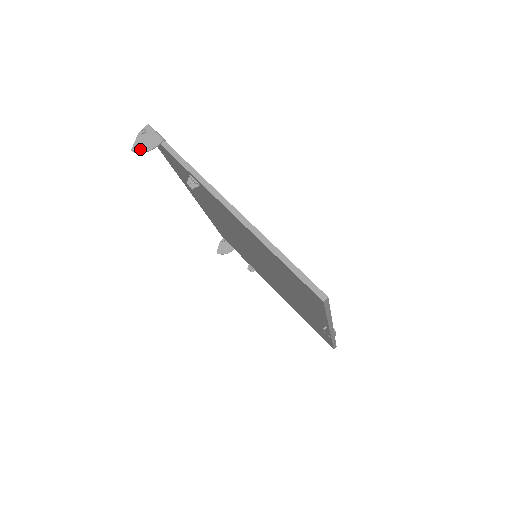
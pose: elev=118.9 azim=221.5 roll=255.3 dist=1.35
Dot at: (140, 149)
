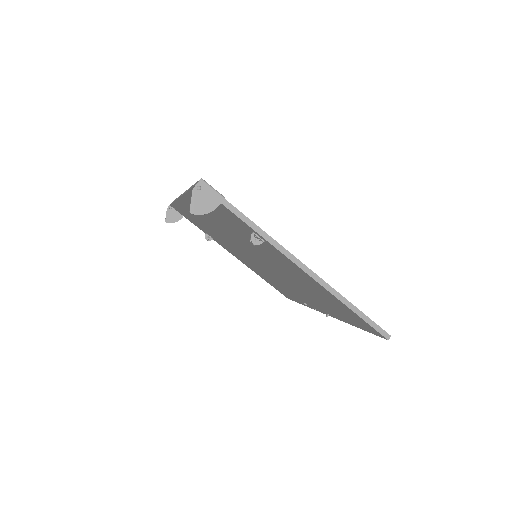
Dot at: (200, 211)
